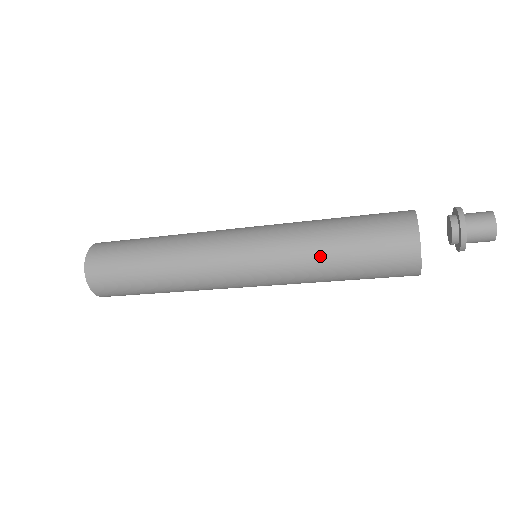
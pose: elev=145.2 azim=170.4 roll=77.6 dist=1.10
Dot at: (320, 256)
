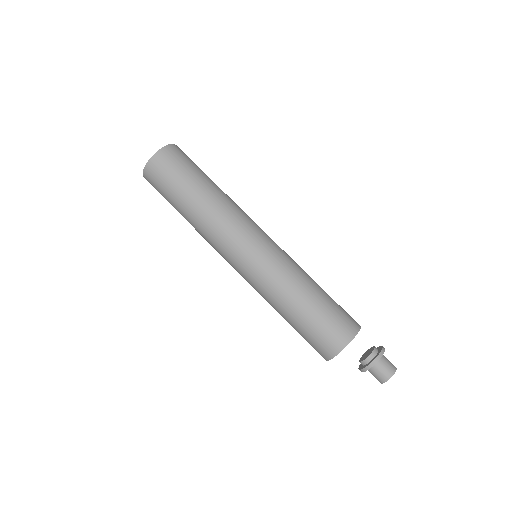
Dot at: (282, 305)
